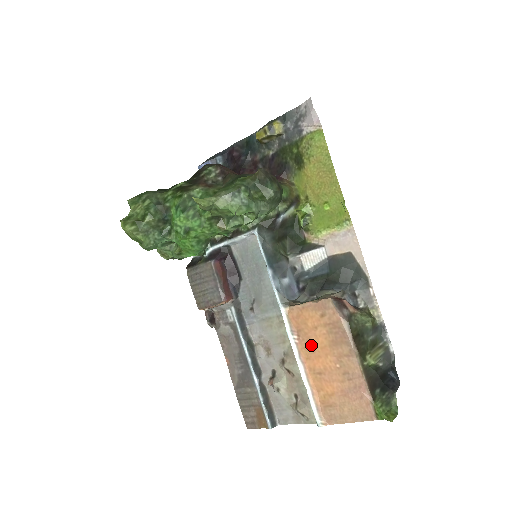
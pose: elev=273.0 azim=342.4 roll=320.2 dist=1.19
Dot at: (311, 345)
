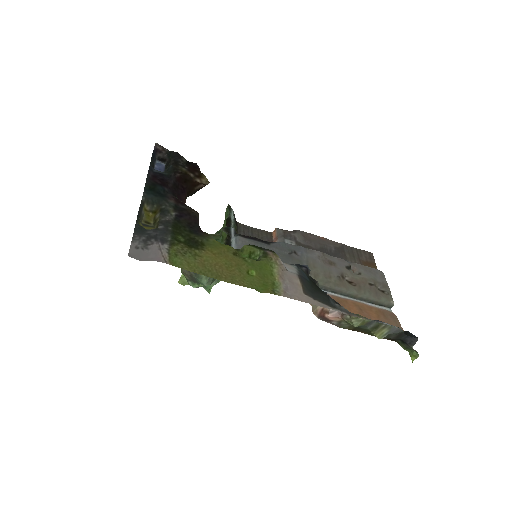
Dot at: occluded
